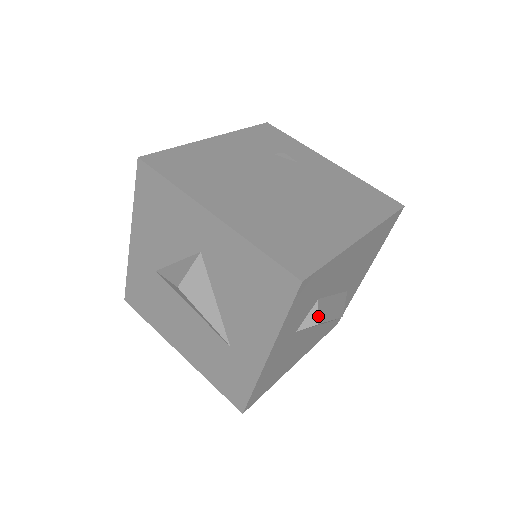
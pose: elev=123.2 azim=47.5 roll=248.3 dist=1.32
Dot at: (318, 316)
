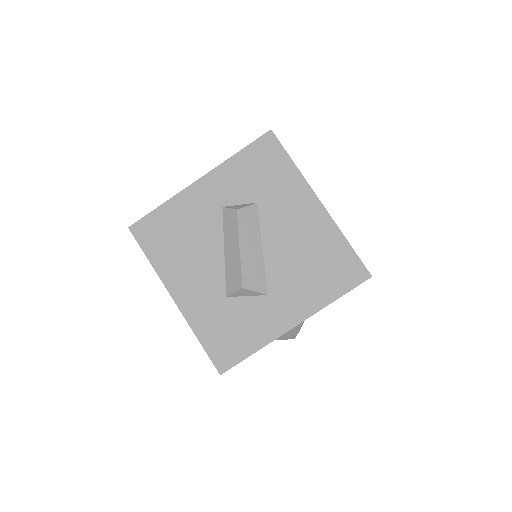
Dot at: (243, 208)
